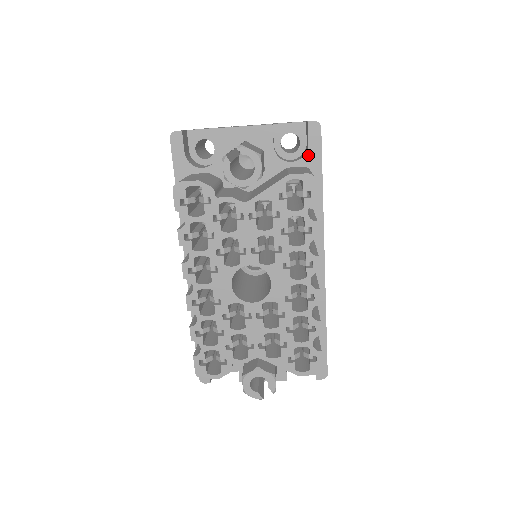
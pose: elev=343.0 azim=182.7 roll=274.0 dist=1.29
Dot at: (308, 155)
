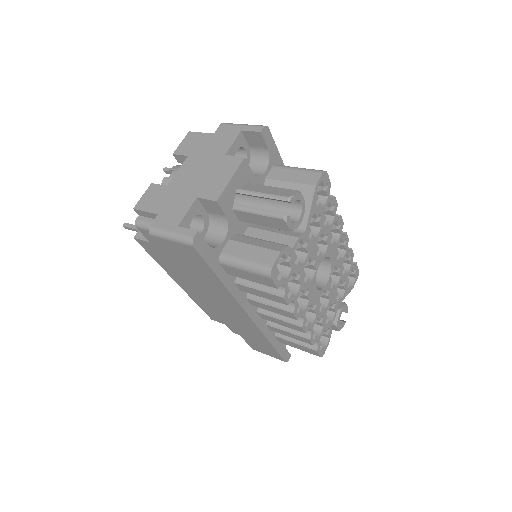
Dot at: (271, 156)
